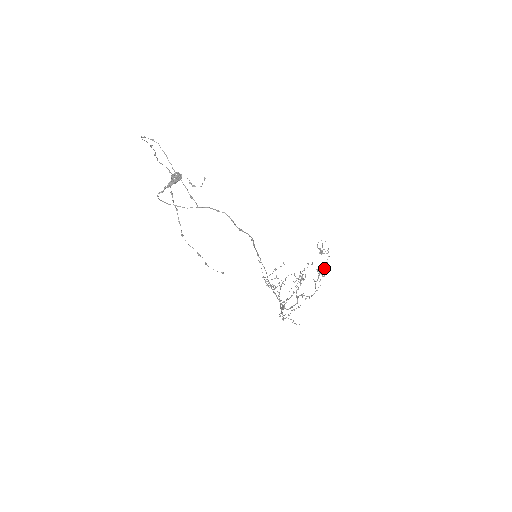
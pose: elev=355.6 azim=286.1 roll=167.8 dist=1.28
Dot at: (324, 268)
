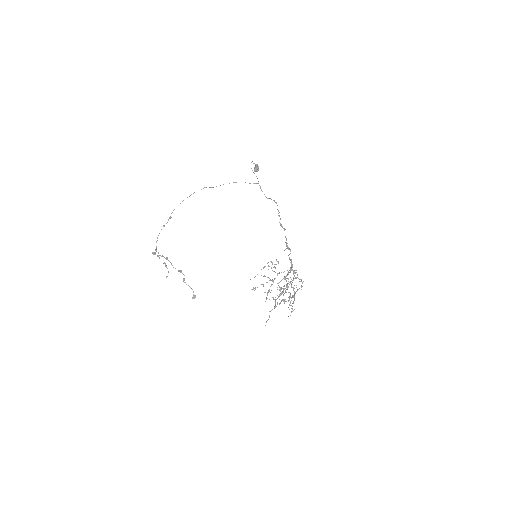
Dot at: (294, 296)
